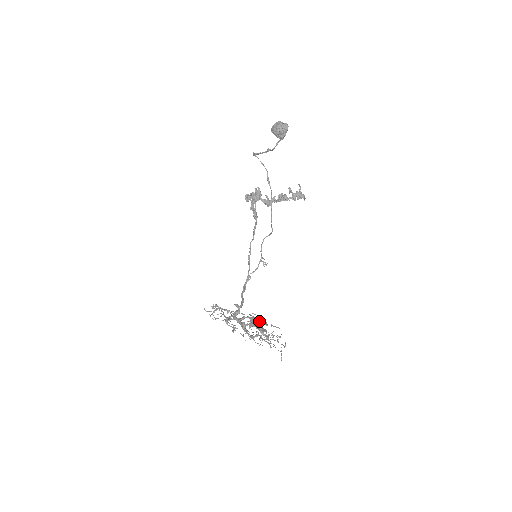
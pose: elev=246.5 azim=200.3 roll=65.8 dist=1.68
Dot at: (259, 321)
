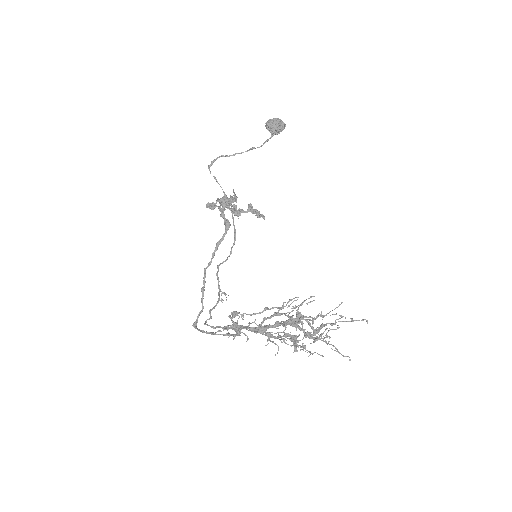
Dot at: occluded
